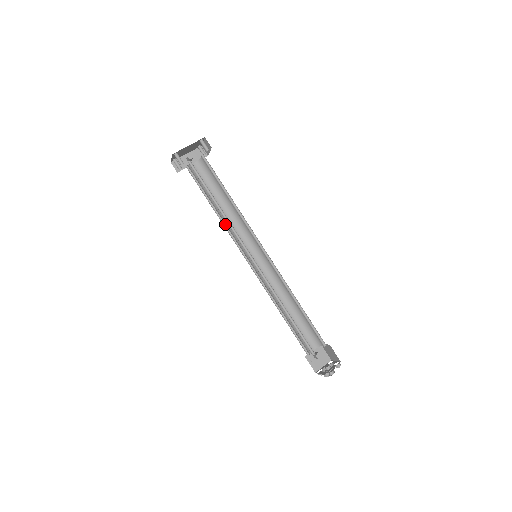
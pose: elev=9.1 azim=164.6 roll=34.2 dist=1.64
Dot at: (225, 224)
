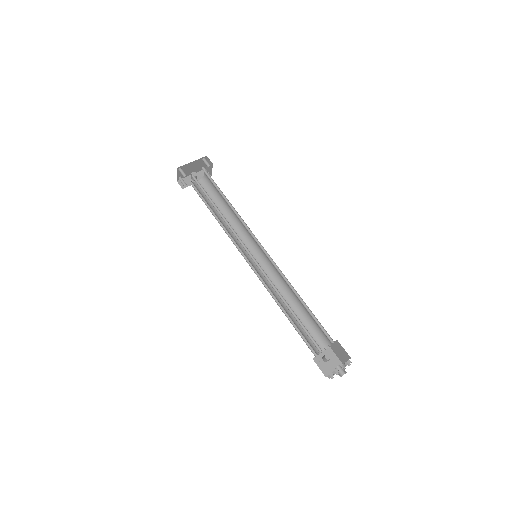
Dot at: occluded
